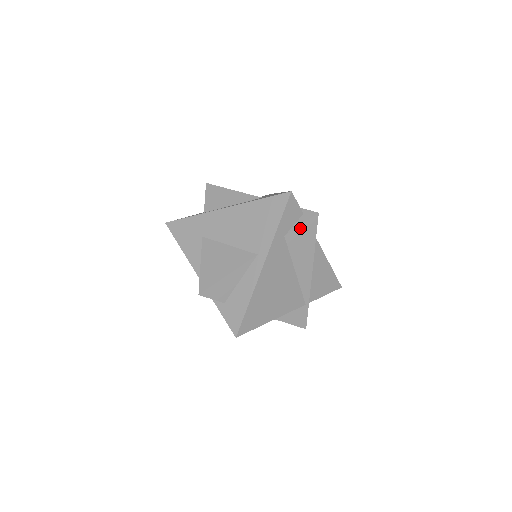
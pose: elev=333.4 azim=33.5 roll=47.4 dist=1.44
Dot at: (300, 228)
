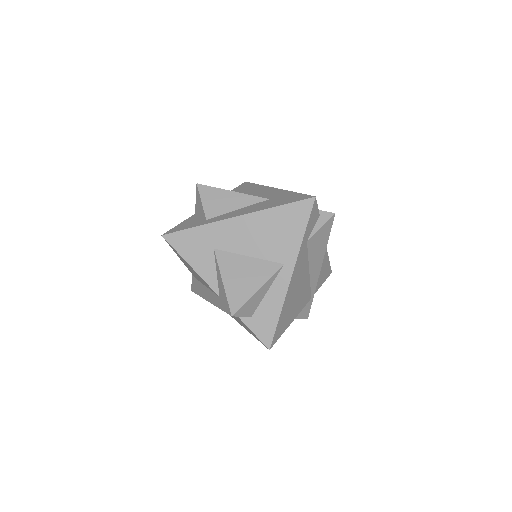
Dot at: (319, 231)
